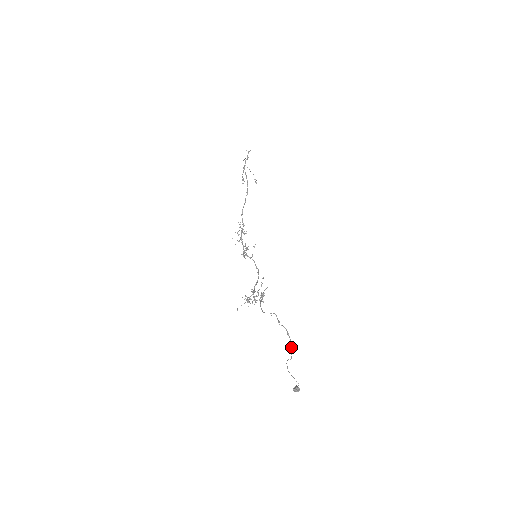
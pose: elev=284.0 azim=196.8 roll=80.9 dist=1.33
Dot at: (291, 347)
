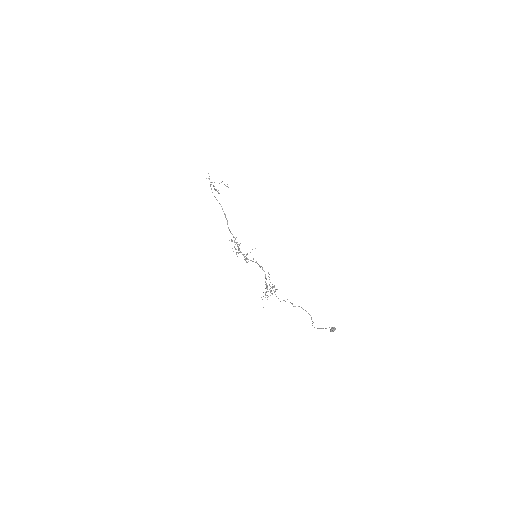
Dot at: (310, 315)
